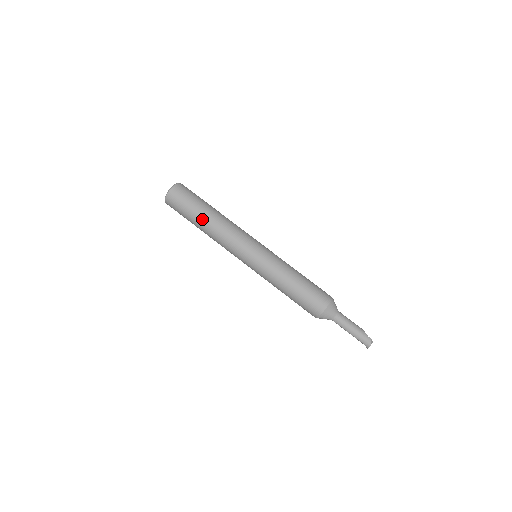
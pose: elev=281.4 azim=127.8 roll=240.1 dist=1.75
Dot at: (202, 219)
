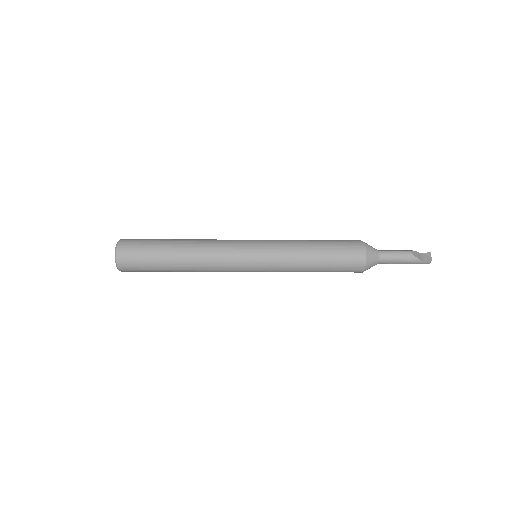
Dot at: occluded
